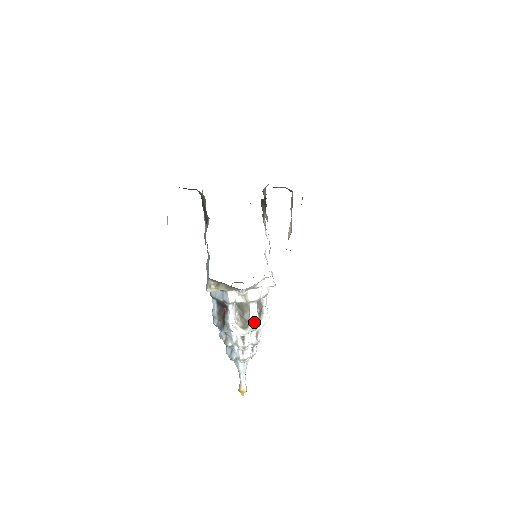
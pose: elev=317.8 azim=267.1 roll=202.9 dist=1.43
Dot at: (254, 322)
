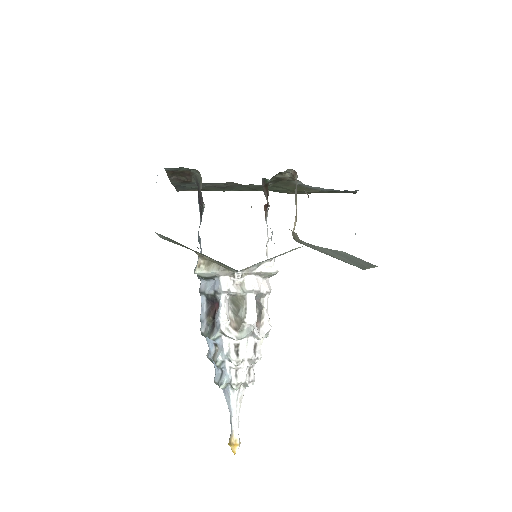
Dot at: (251, 320)
